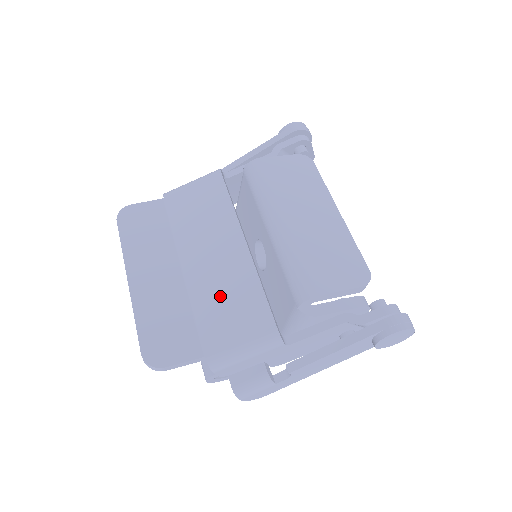
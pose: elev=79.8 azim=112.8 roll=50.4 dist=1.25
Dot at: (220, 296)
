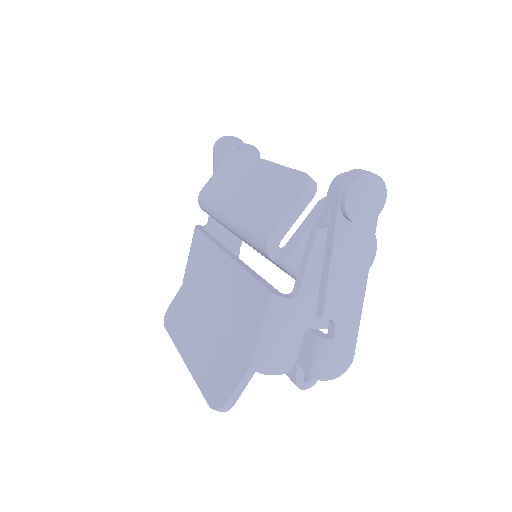
Dot at: (234, 310)
